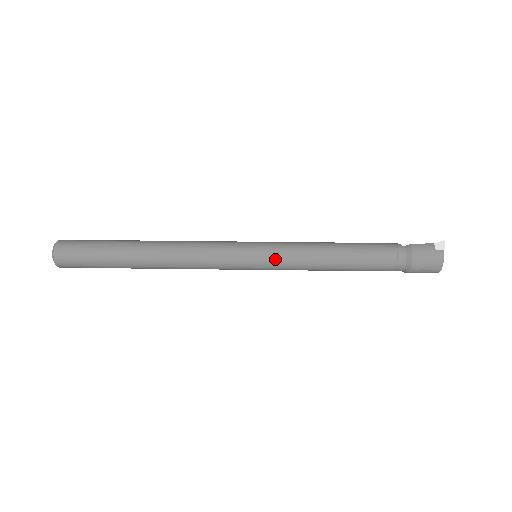
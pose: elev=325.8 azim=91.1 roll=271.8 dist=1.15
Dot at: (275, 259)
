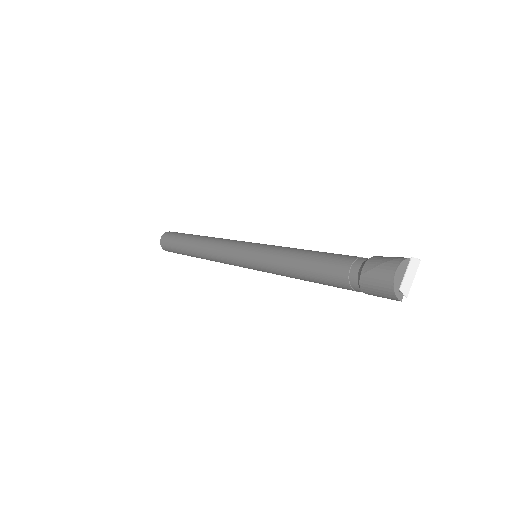
Dot at: (263, 247)
